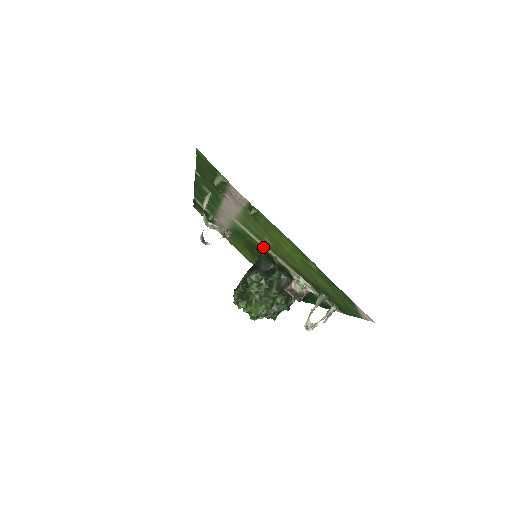
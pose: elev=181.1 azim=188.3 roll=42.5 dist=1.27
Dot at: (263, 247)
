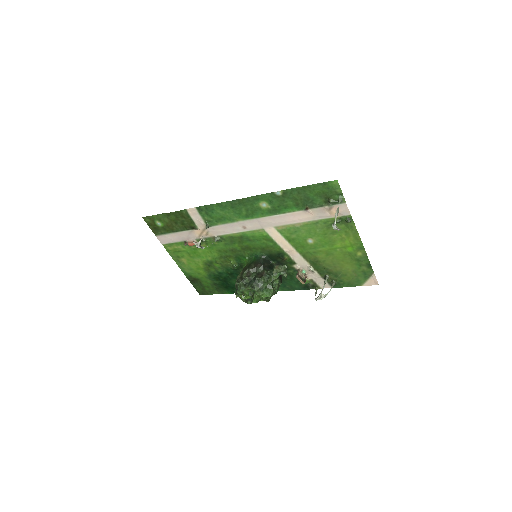
Dot at: (281, 248)
